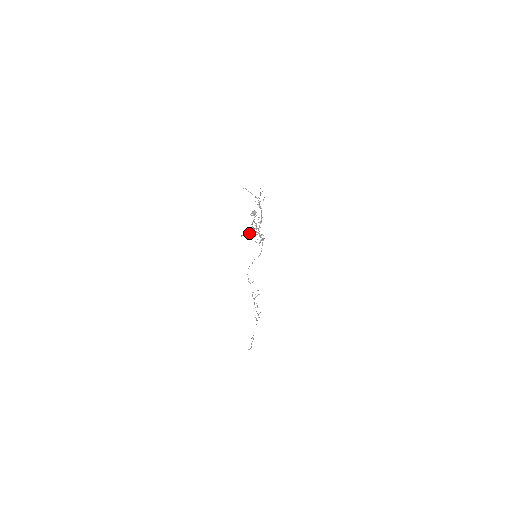
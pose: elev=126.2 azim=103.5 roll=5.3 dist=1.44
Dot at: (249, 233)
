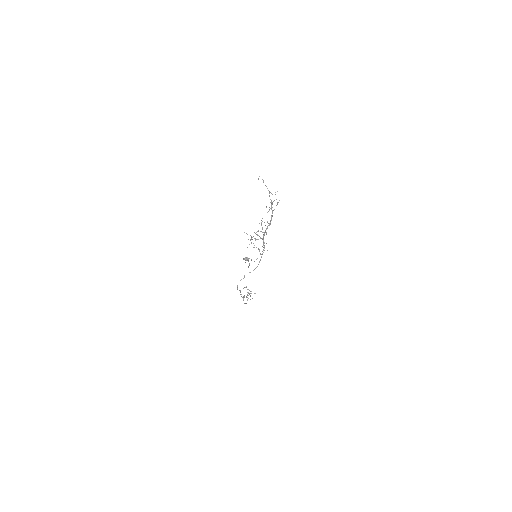
Dot at: occluded
